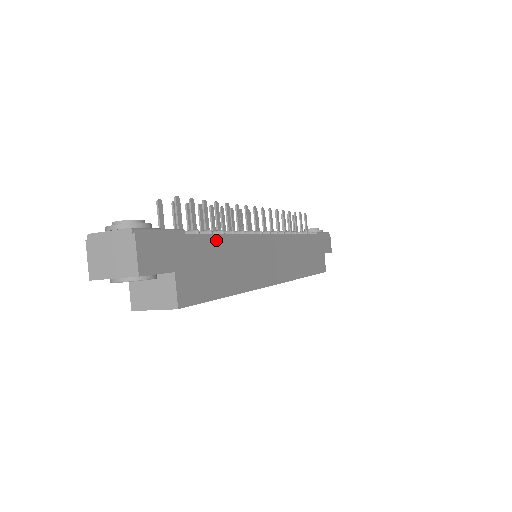
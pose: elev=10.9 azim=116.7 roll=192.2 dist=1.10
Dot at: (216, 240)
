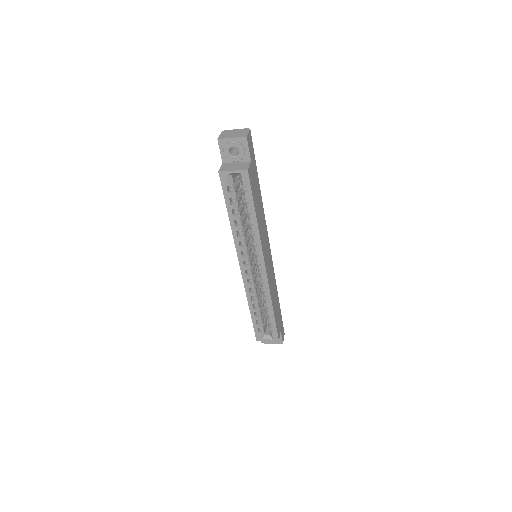
Dot at: (260, 191)
